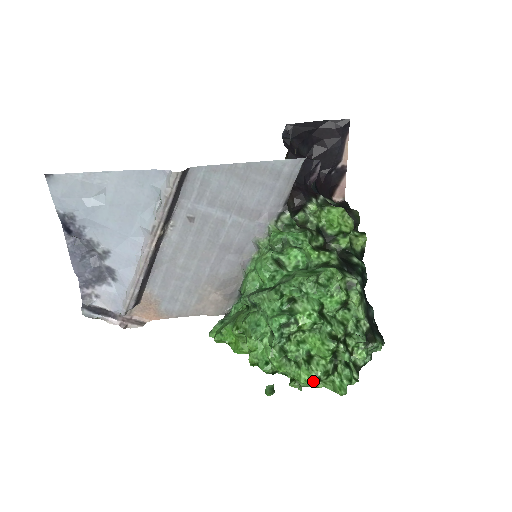
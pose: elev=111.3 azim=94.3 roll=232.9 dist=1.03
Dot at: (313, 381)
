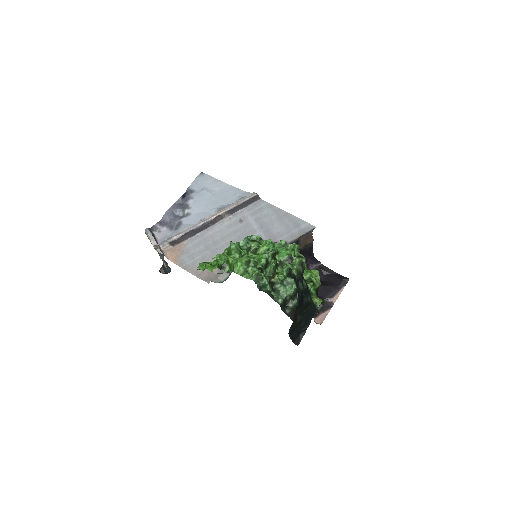
Dot at: (246, 259)
